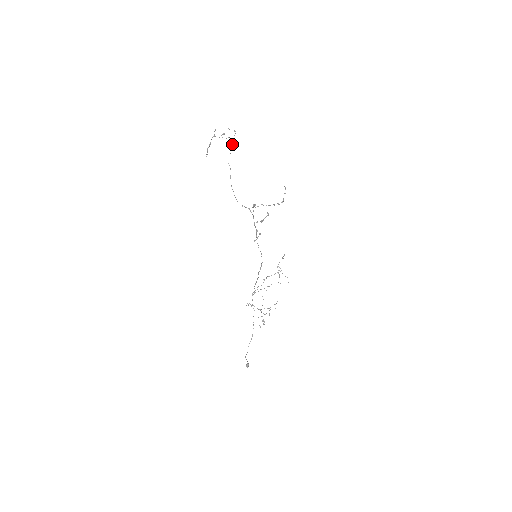
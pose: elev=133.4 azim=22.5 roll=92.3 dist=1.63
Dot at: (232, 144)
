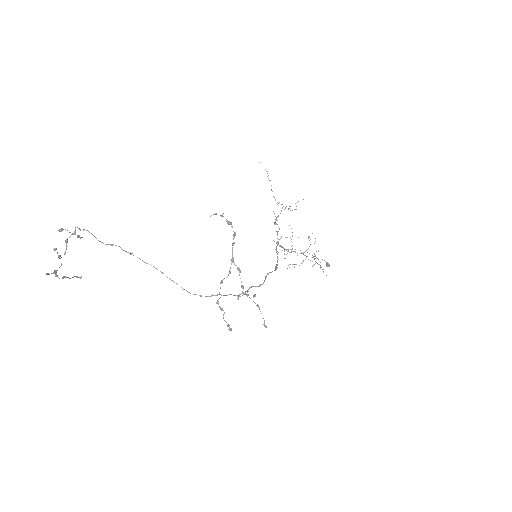
Dot at: occluded
